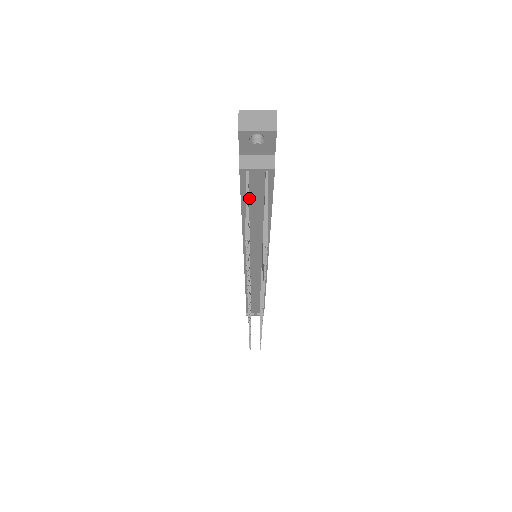
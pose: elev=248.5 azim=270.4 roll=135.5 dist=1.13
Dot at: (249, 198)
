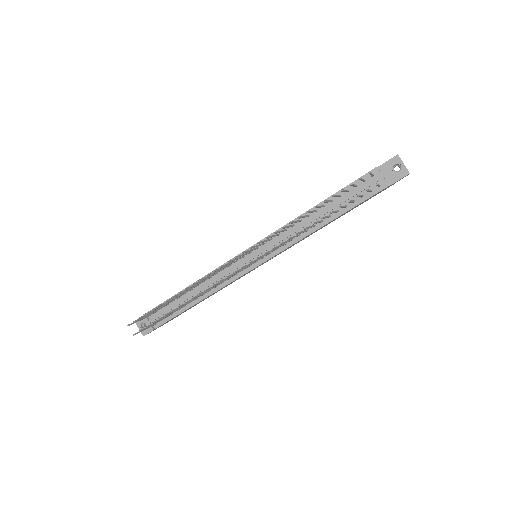
Dot at: (345, 194)
